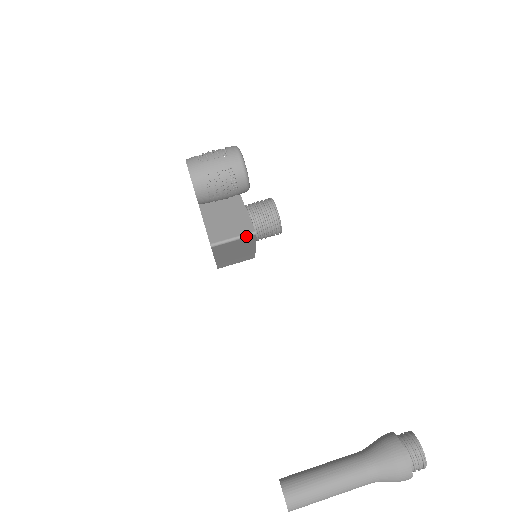
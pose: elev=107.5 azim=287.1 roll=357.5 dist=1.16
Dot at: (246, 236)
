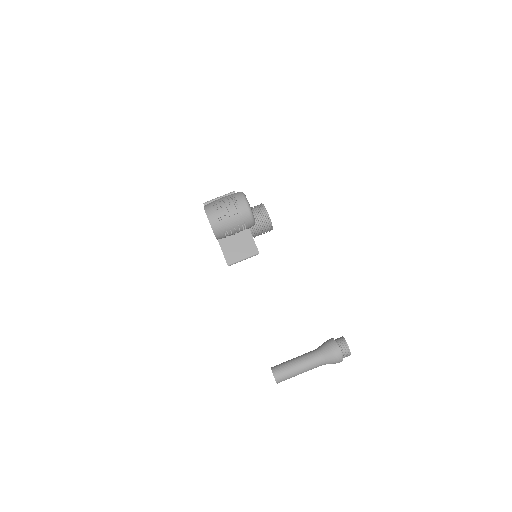
Dot at: occluded
